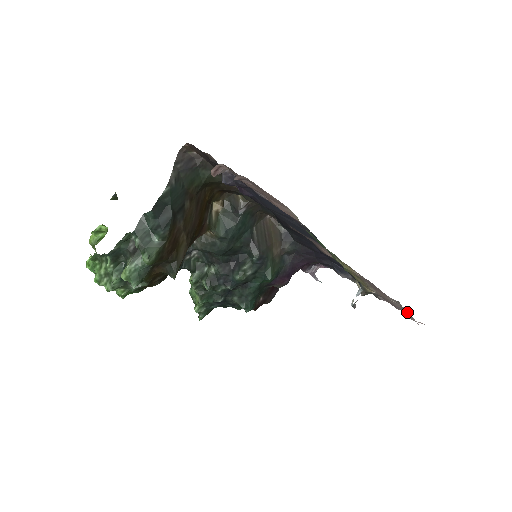
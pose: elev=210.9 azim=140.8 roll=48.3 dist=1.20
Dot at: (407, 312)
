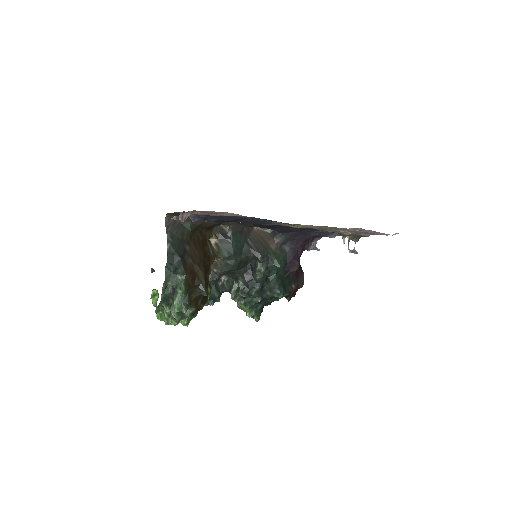
Dot at: occluded
